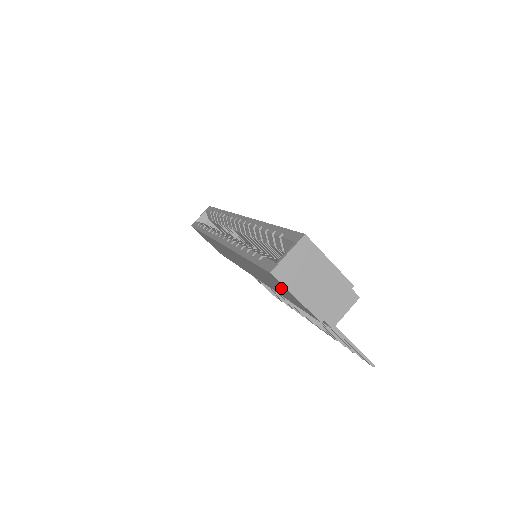
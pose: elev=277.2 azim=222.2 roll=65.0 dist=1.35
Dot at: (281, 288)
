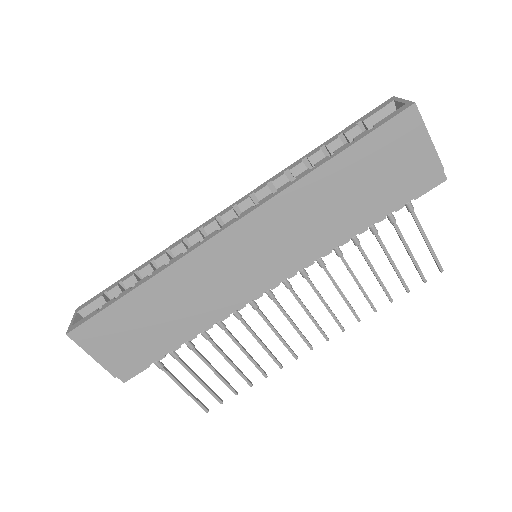
Dot at: (397, 155)
